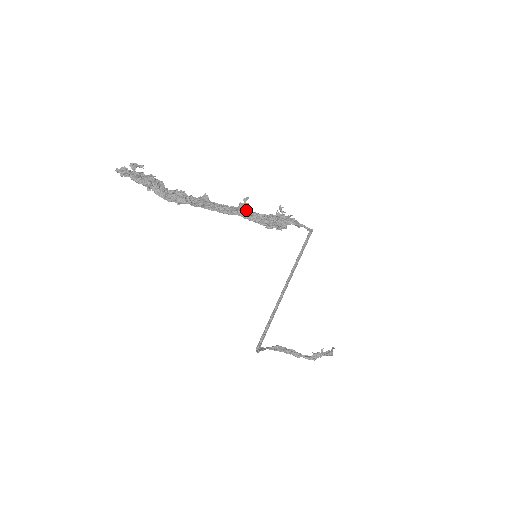
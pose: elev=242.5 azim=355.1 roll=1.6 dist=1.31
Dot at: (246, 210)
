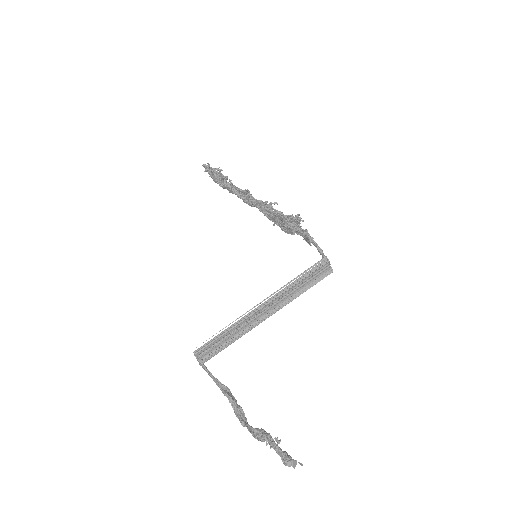
Dot at: (265, 204)
